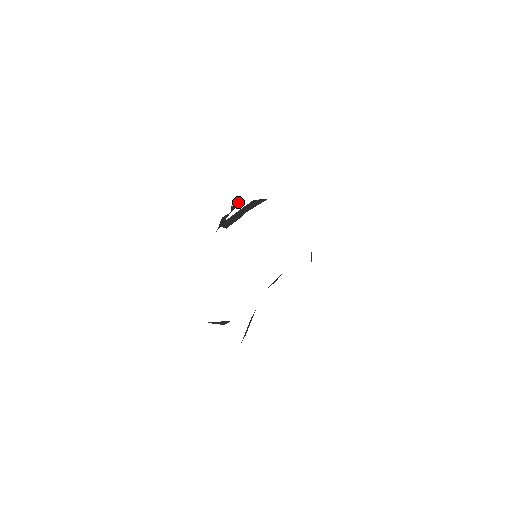
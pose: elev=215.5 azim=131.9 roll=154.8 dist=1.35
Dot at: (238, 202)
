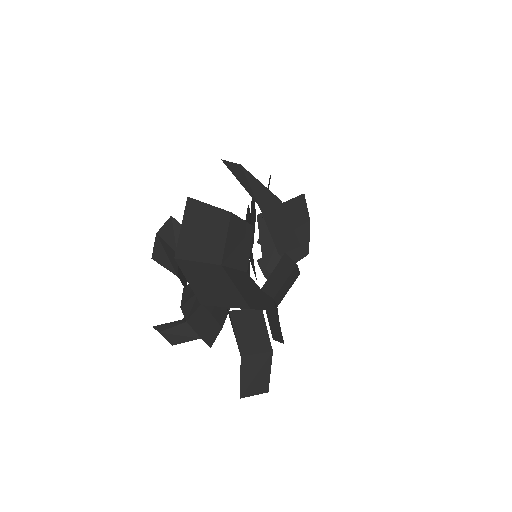
Dot at: occluded
